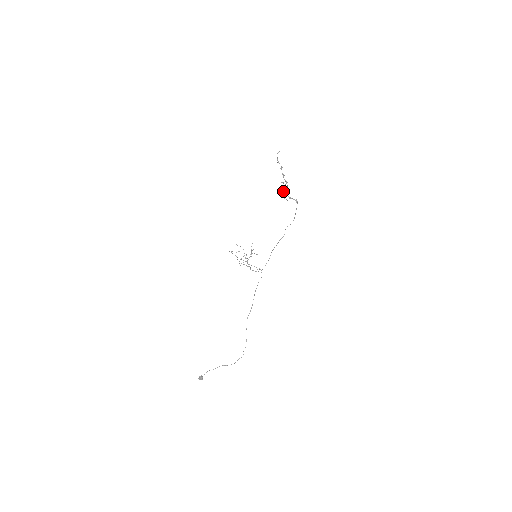
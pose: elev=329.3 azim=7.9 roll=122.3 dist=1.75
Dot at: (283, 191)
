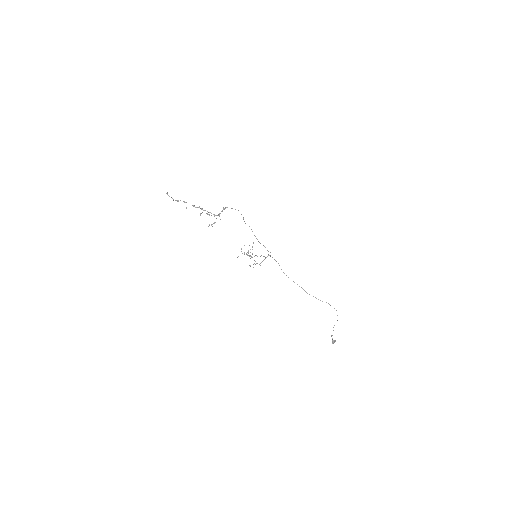
Dot at: (209, 215)
